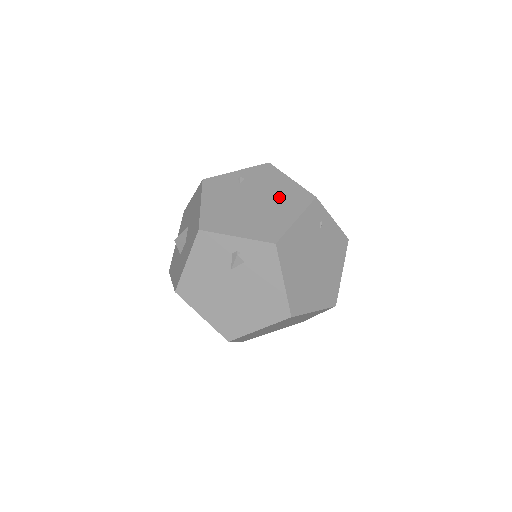
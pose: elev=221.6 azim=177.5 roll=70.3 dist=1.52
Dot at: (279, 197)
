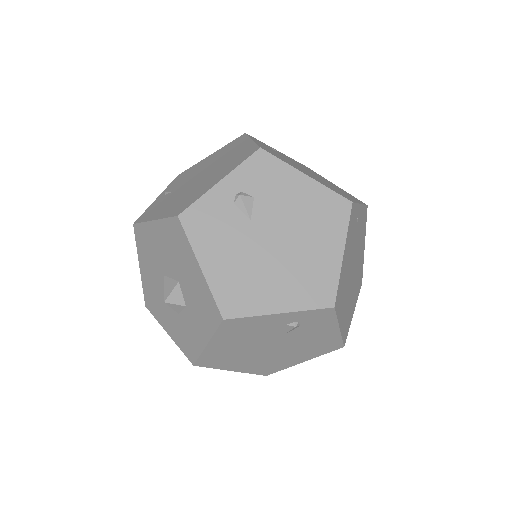
Dot at: (217, 158)
